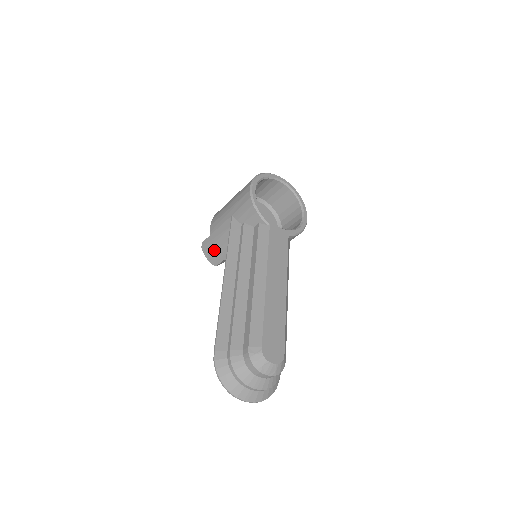
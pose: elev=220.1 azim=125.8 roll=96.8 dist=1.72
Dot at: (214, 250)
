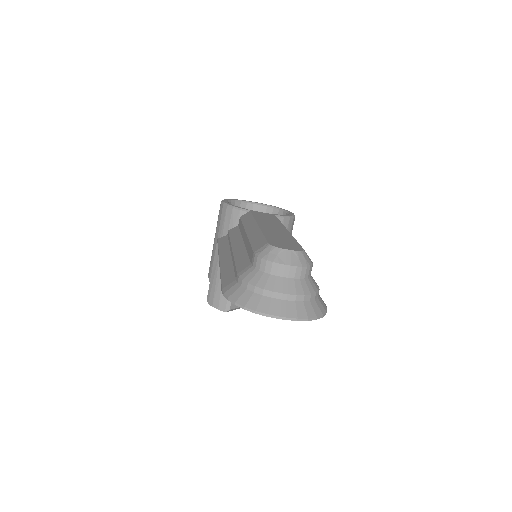
Dot at: (219, 291)
